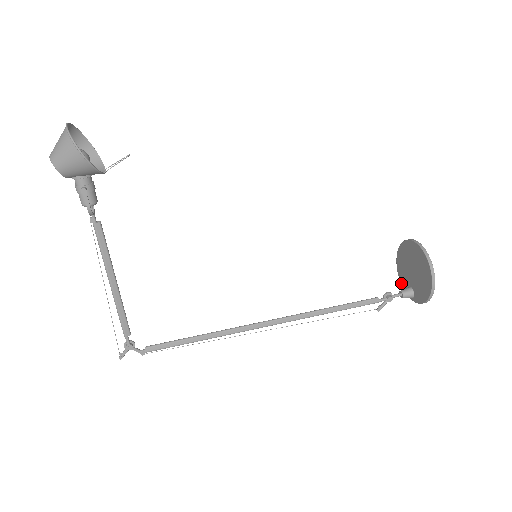
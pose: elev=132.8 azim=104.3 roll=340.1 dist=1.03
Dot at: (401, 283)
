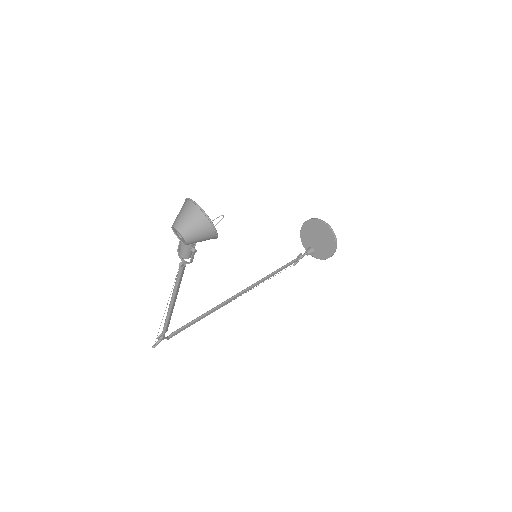
Dot at: (302, 242)
